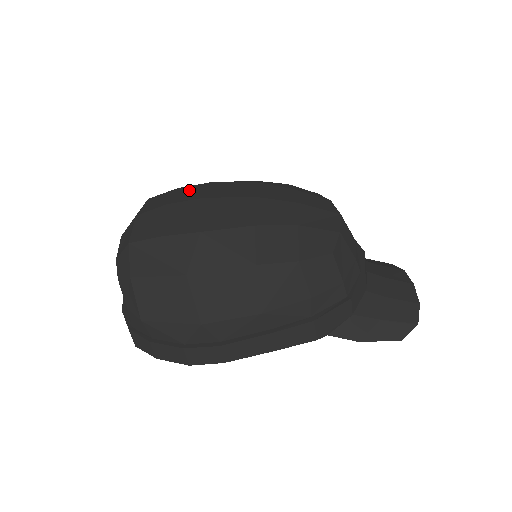
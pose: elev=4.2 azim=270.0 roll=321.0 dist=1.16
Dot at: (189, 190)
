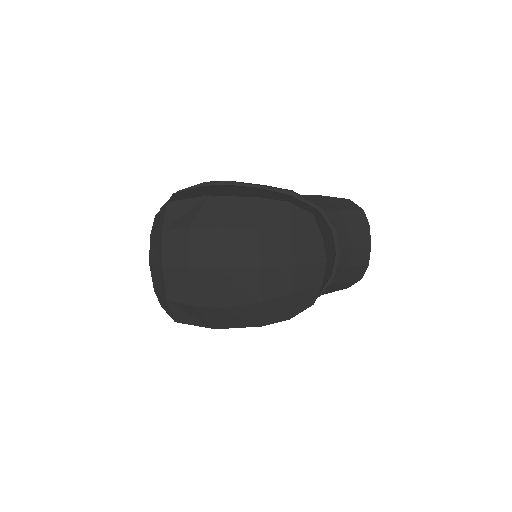
Dot at: (202, 241)
